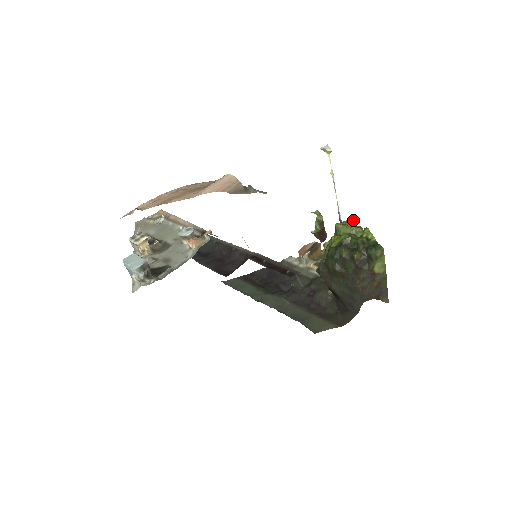
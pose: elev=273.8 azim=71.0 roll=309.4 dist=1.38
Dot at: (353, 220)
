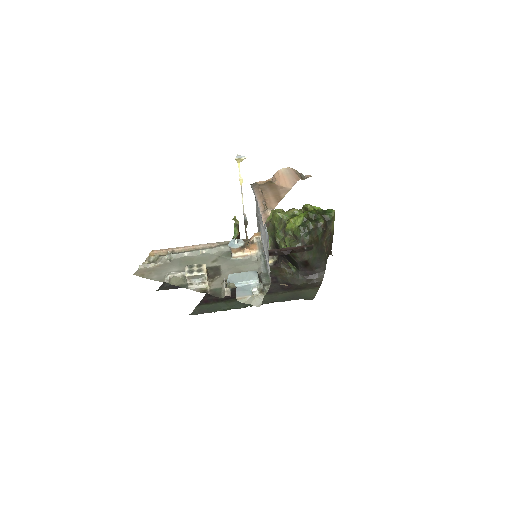
Dot at: (277, 209)
